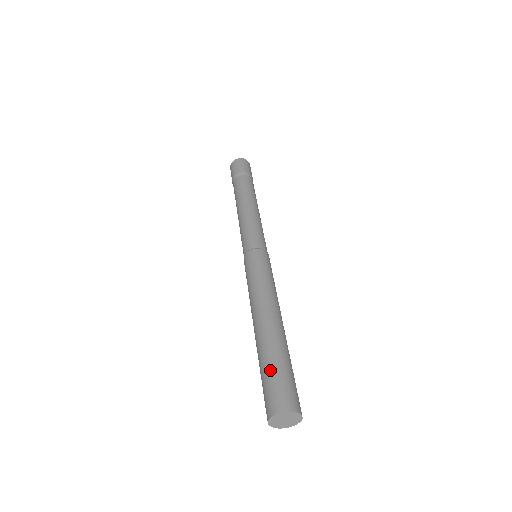
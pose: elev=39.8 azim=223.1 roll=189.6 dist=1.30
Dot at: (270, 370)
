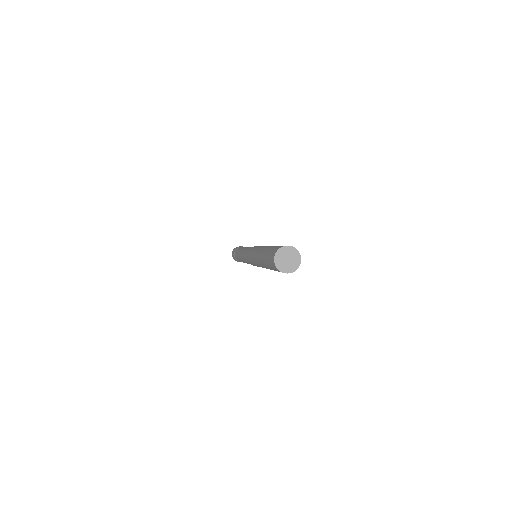
Dot at: (268, 252)
